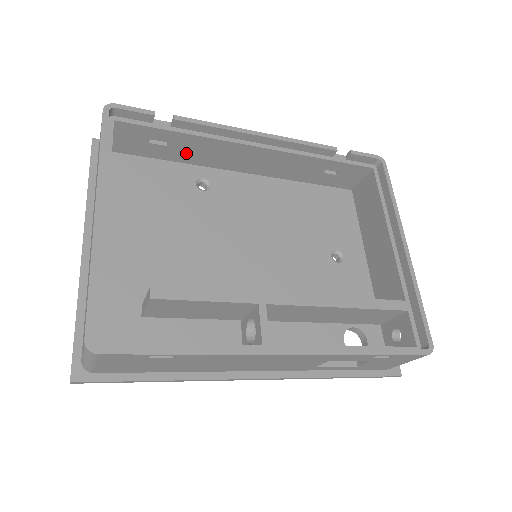
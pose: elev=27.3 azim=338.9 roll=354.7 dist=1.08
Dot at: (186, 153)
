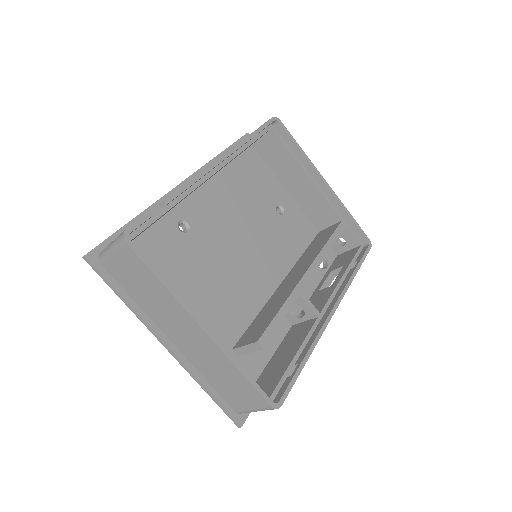
Dot at: occluded
